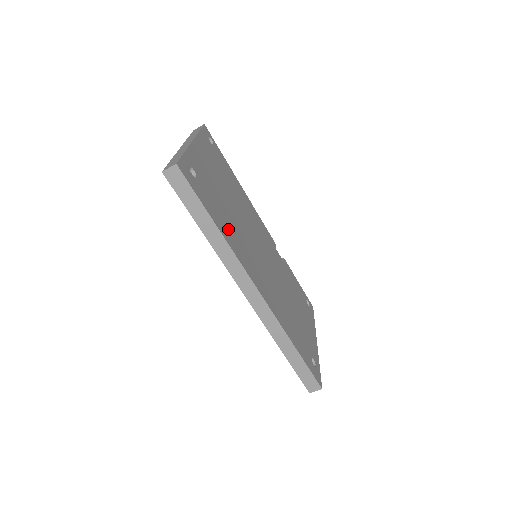
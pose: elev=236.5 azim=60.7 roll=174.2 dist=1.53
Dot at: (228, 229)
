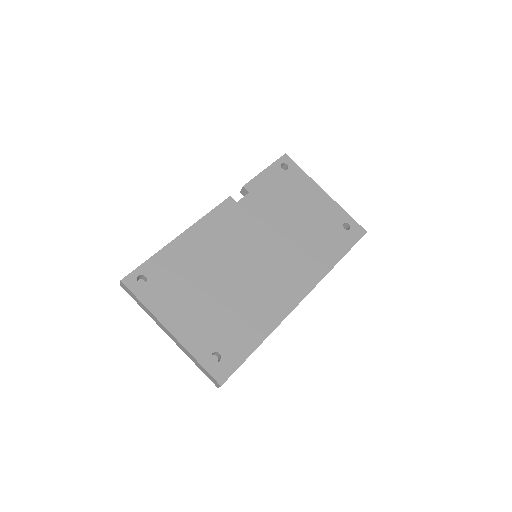
Dot at: (256, 320)
